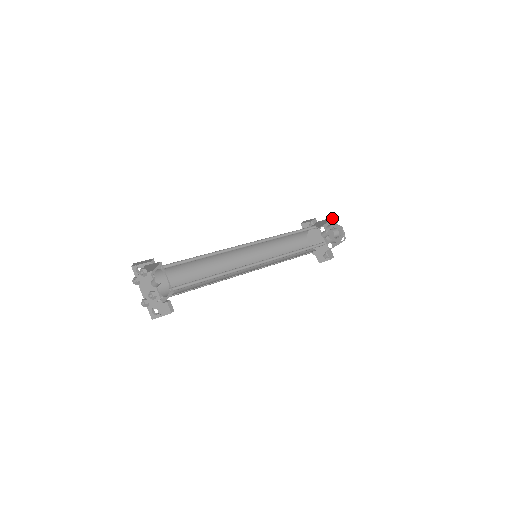
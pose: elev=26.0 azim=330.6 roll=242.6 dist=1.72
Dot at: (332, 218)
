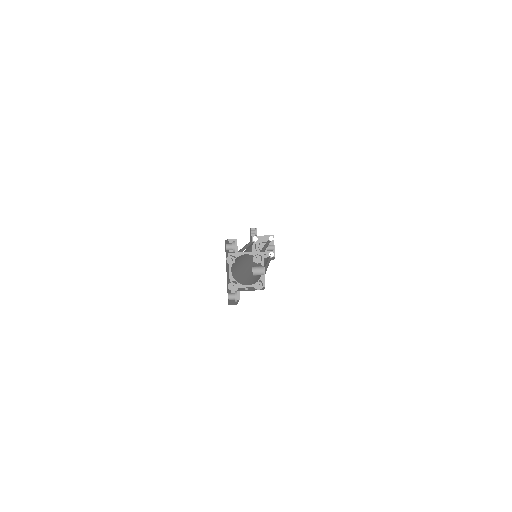
Dot at: (272, 235)
